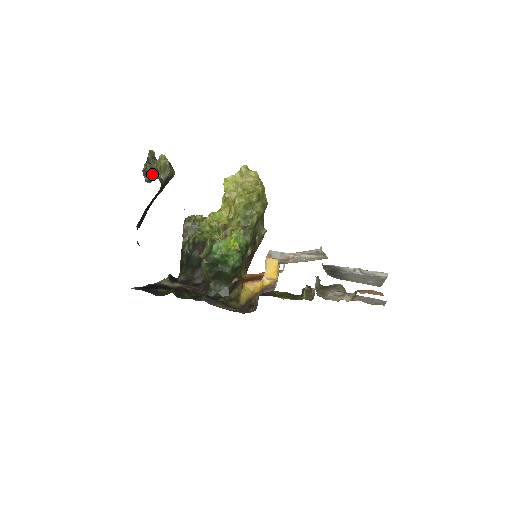
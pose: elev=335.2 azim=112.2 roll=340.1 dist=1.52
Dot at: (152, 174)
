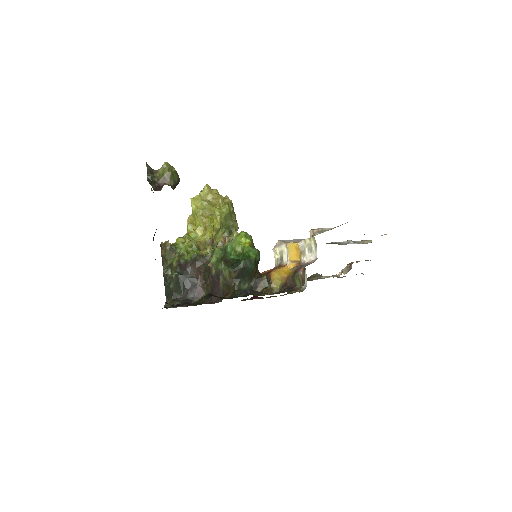
Dot at: (158, 183)
